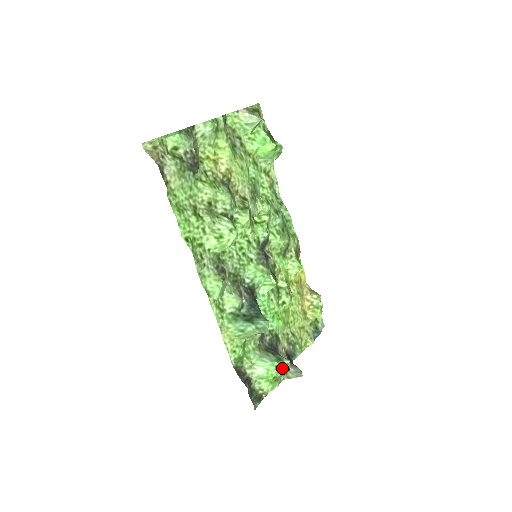
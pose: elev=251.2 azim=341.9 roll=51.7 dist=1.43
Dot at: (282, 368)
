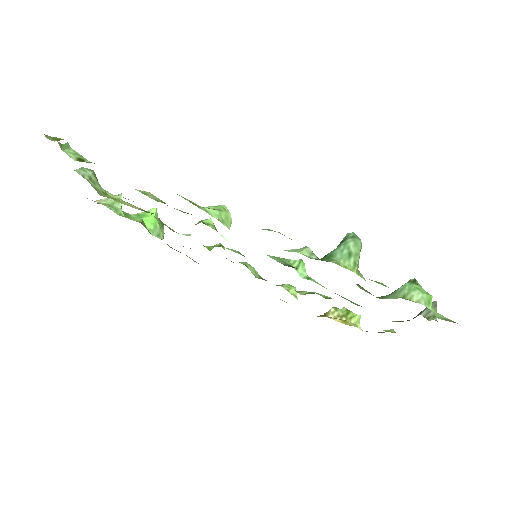
Dot at: (419, 285)
